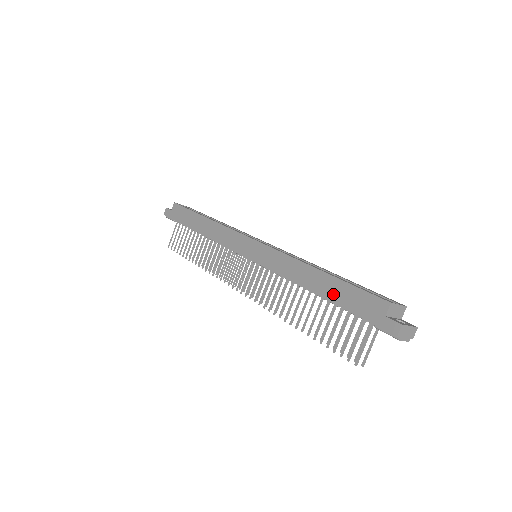
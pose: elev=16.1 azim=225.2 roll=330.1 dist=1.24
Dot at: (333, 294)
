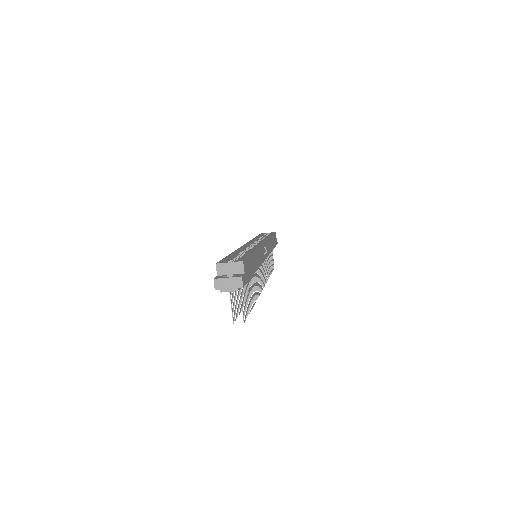
Dot at: occluded
